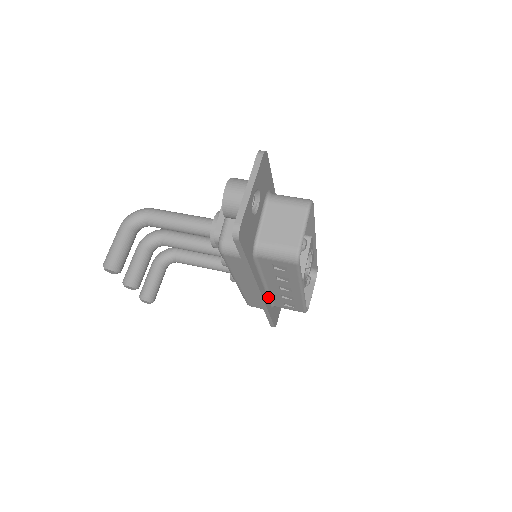
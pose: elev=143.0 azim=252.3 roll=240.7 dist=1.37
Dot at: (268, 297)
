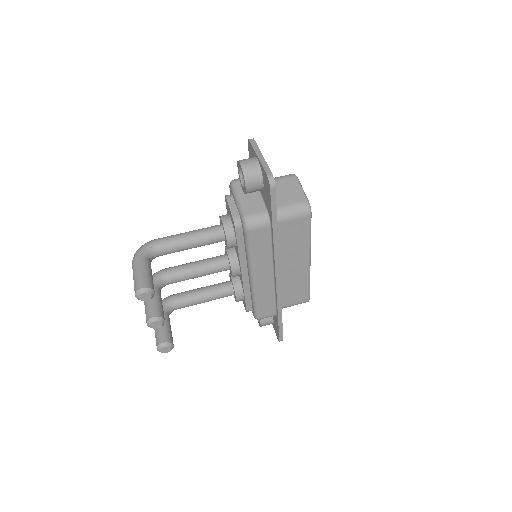
Dot at: occluded
